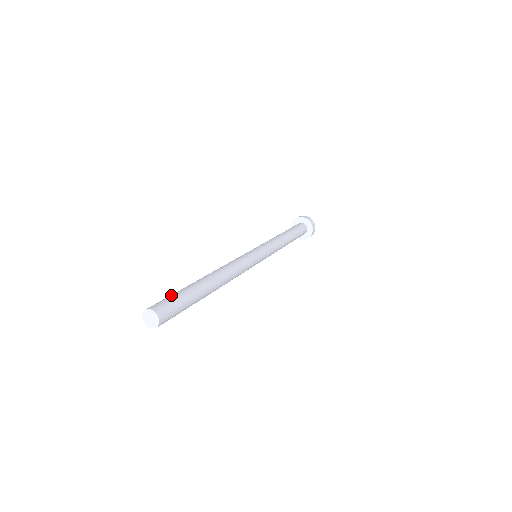
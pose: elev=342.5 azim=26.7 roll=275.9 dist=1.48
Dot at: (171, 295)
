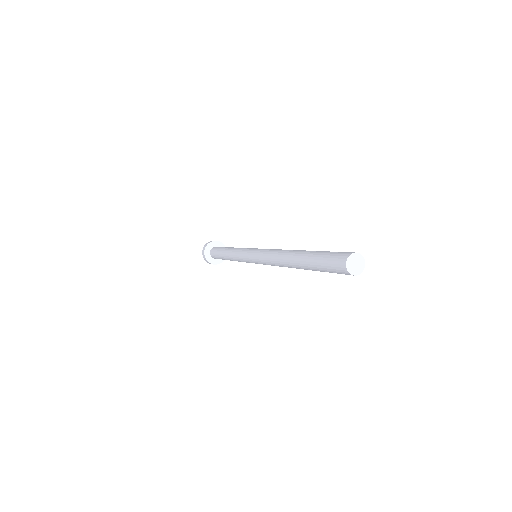
Dot at: (328, 252)
